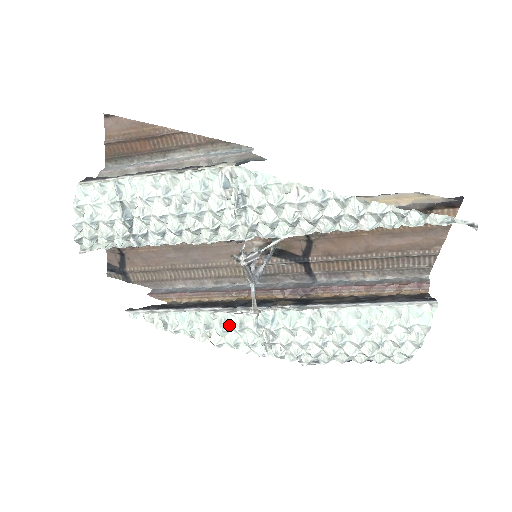
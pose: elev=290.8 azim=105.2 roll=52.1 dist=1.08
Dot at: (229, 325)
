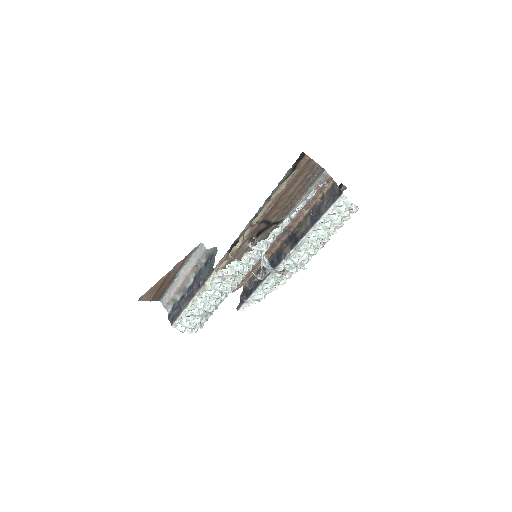
Dot at: occluded
